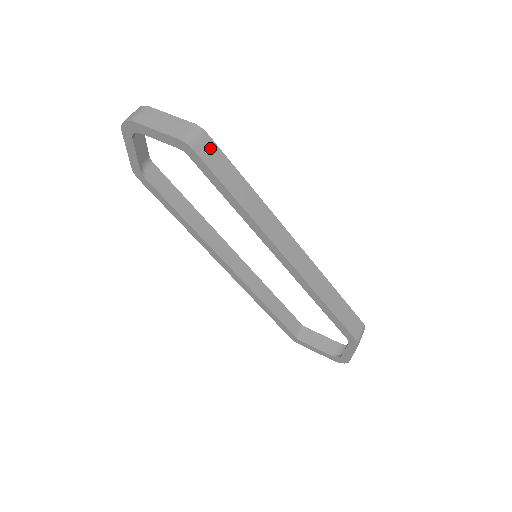
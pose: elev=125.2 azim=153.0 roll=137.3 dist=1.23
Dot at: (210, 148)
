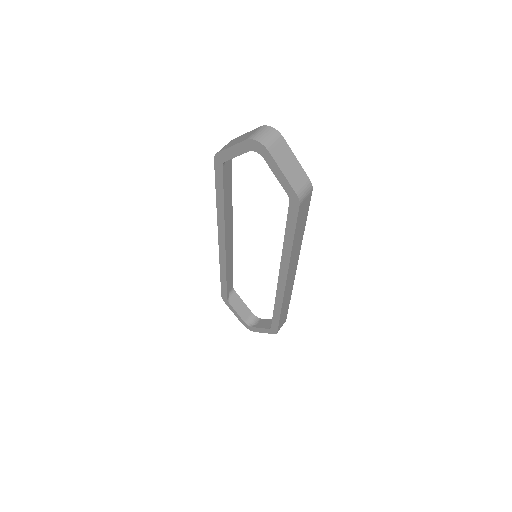
Dot at: (306, 203)
